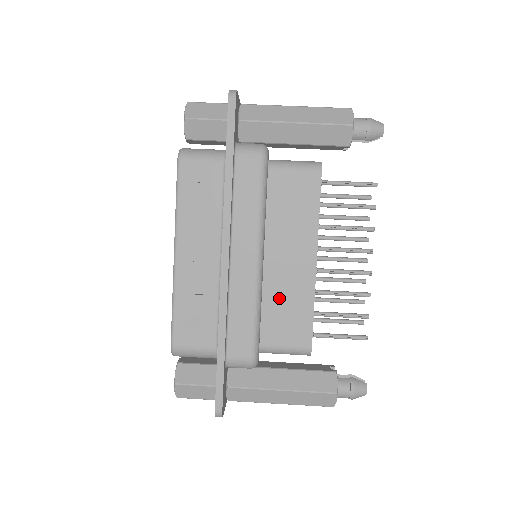
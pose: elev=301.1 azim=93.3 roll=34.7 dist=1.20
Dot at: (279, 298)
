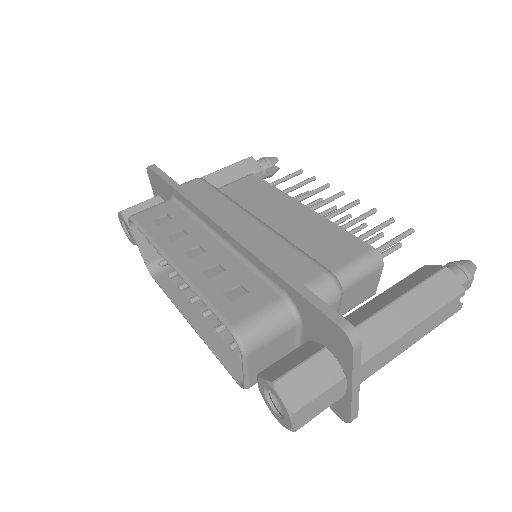
Dot at: (302, 239)
